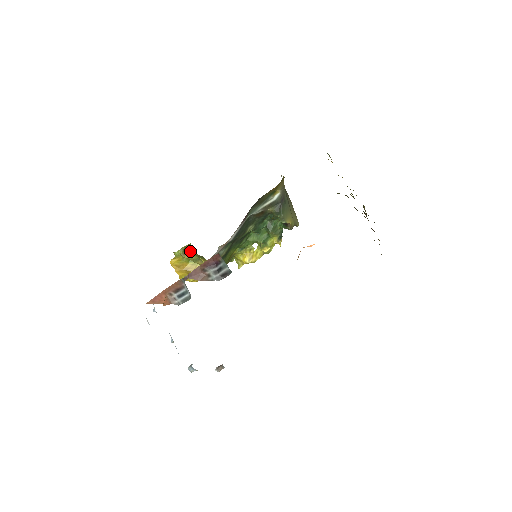
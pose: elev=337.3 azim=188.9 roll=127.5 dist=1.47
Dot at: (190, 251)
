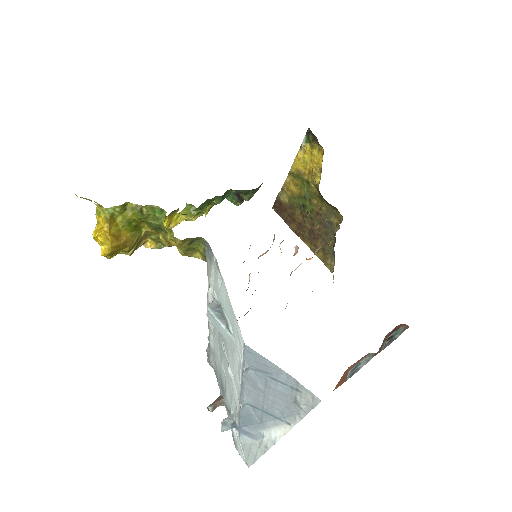
Dot at: (198, 238)
